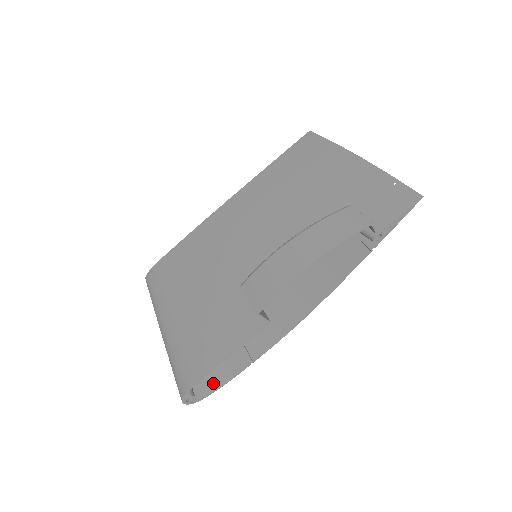
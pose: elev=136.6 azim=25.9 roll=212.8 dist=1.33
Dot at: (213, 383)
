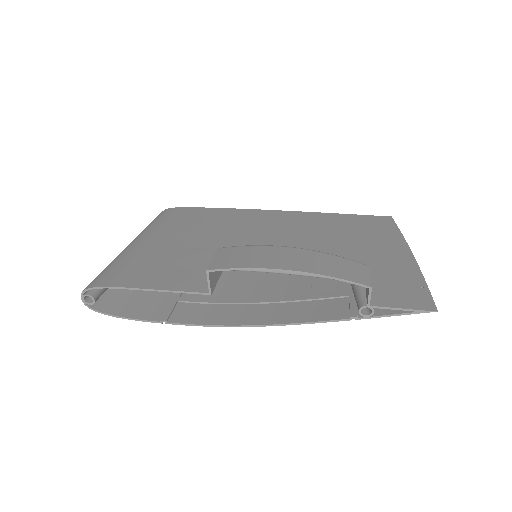
Dot at: (120, 310)
